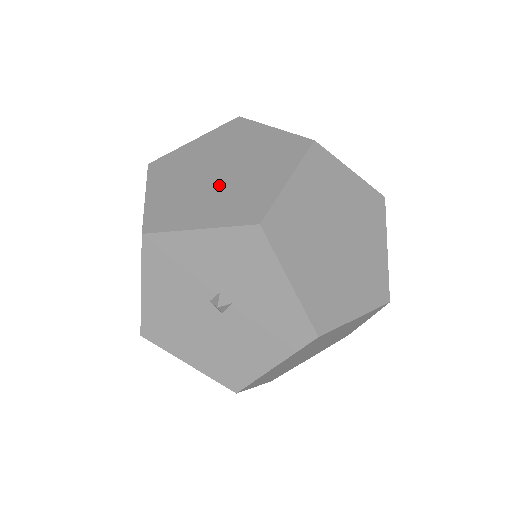
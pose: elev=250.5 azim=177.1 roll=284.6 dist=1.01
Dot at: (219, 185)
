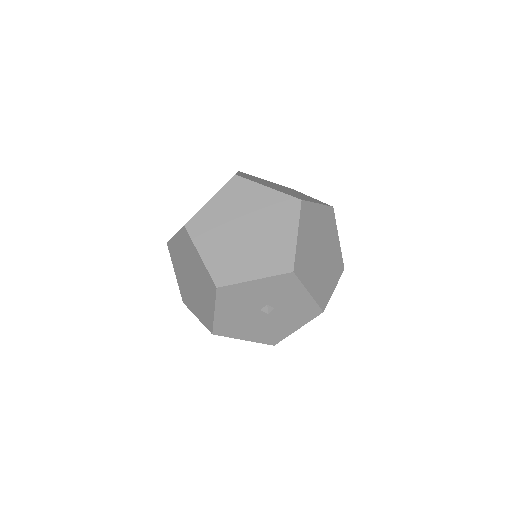
Dot at: (252, 243)
